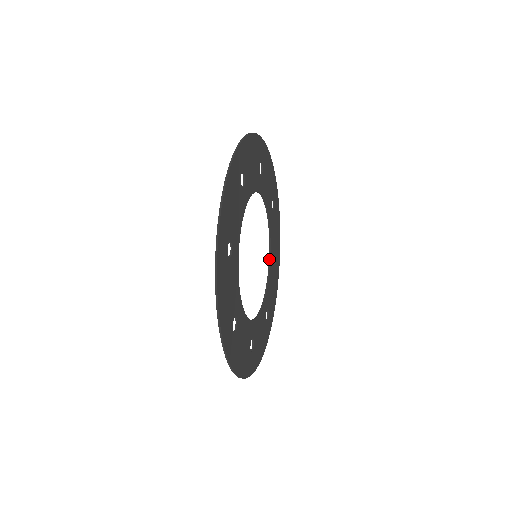
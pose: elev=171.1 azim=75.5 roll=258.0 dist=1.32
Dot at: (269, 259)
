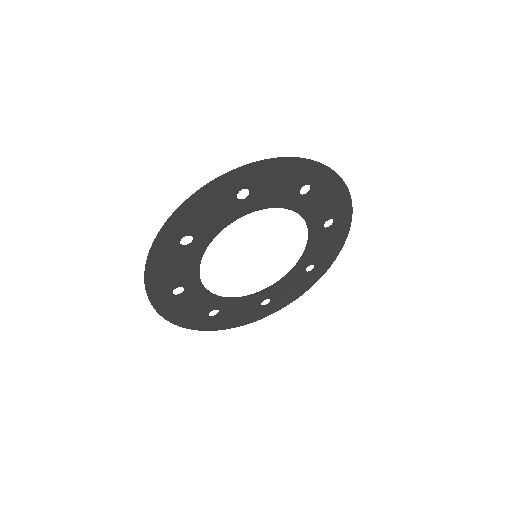
Dot at: (296, 264)
